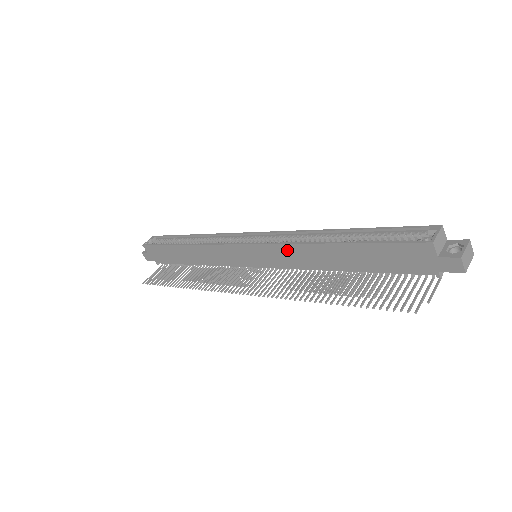
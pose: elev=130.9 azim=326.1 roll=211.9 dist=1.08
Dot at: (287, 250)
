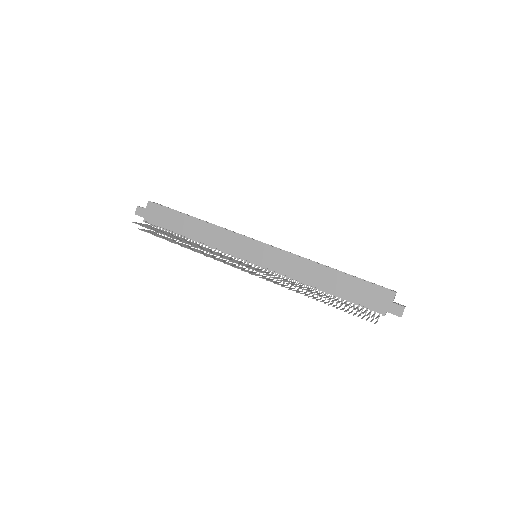
Dot at: (293, 260)
